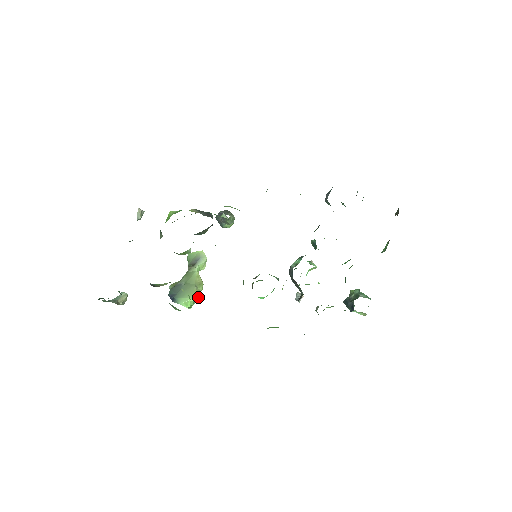
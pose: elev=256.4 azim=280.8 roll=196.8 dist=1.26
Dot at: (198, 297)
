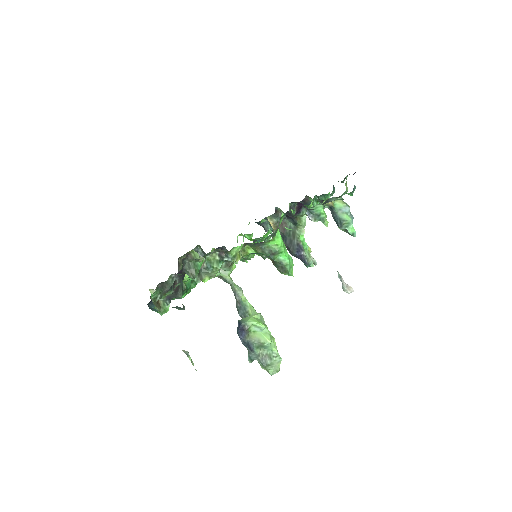
Dot at: (259, 313)
